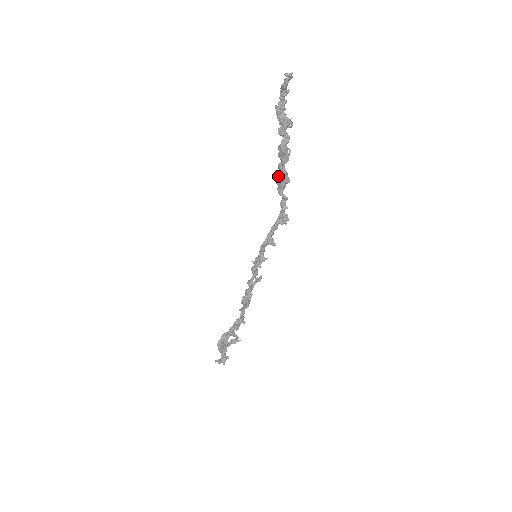
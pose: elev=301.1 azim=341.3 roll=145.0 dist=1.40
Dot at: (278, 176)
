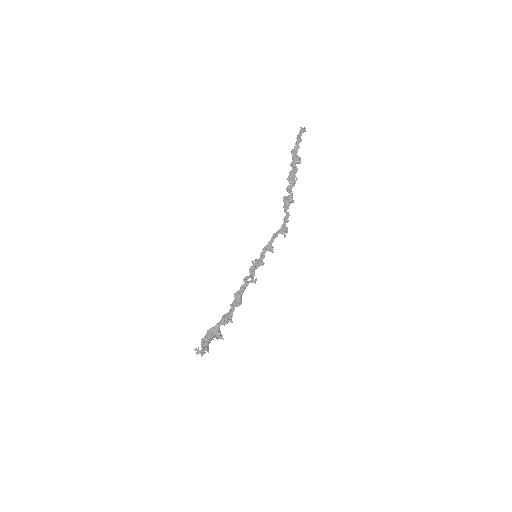
Dot at: (285, 196)
